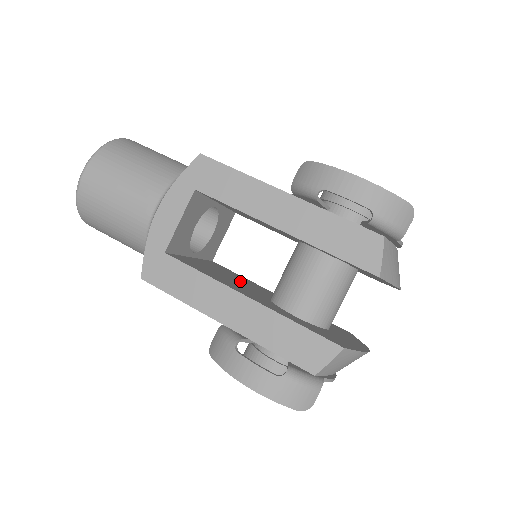
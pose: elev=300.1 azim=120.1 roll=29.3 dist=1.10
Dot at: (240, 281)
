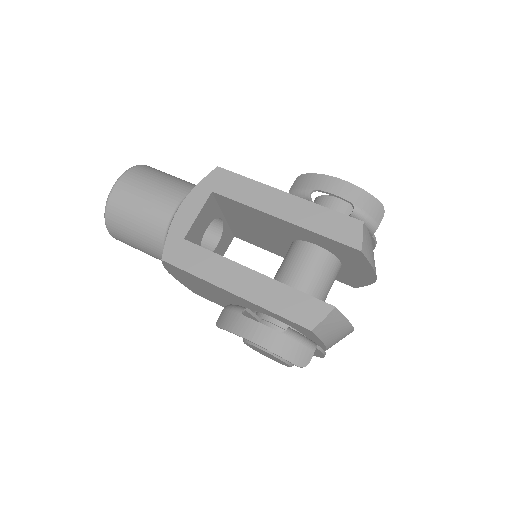
Dot at: occluded
